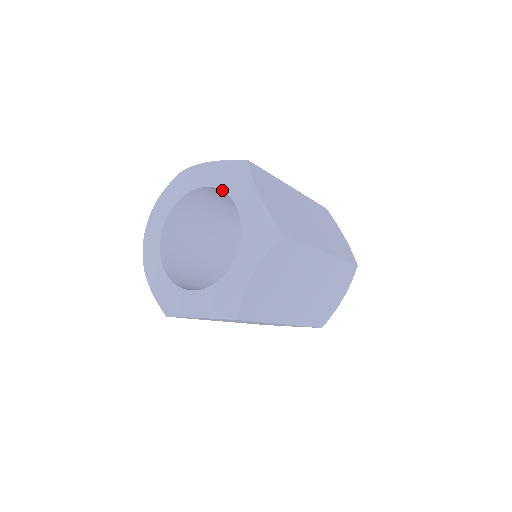
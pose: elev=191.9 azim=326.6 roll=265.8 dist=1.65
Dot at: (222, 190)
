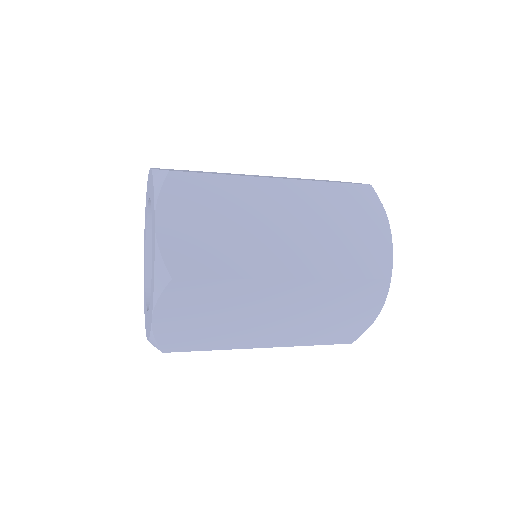
Dot at: (151, 208)
